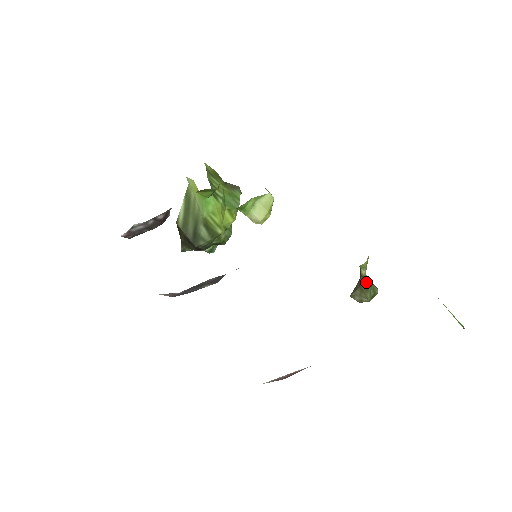
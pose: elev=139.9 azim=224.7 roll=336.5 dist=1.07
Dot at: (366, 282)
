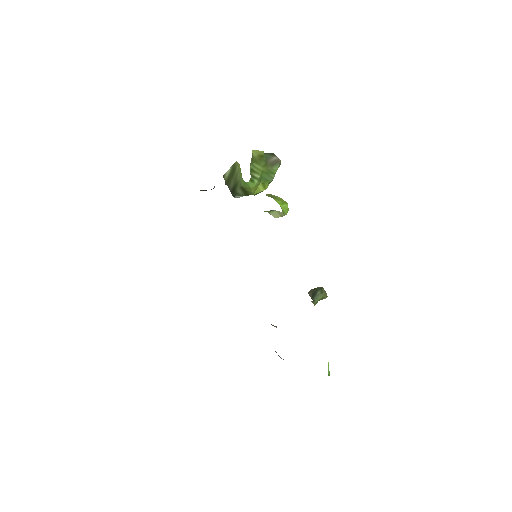
Dot at: (313, 303)
